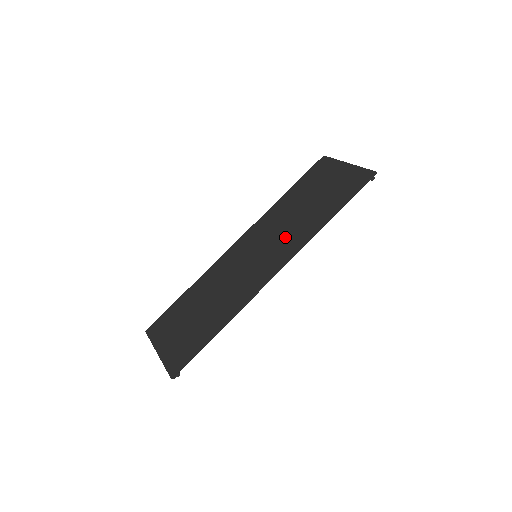
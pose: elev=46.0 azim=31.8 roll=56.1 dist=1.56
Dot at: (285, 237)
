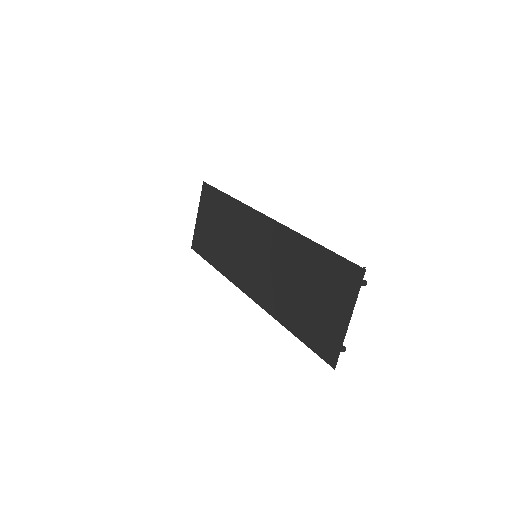
Dot at: (270, 282)
